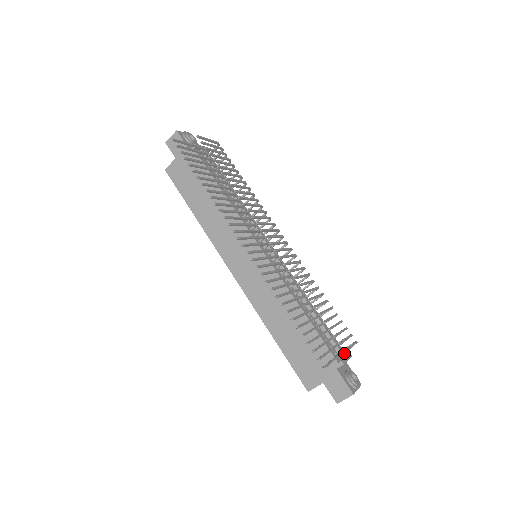
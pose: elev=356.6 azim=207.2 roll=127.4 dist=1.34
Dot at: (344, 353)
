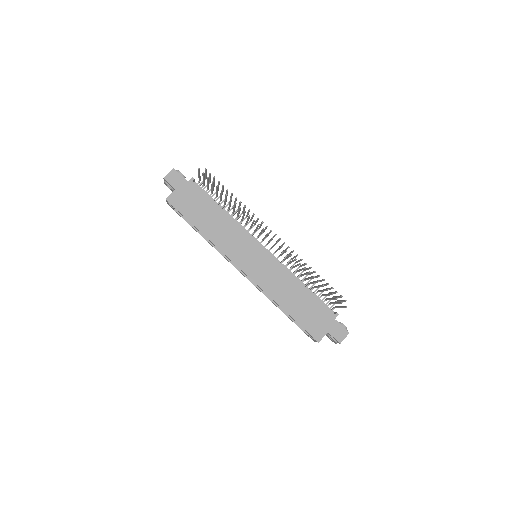
Dot at: occluded
